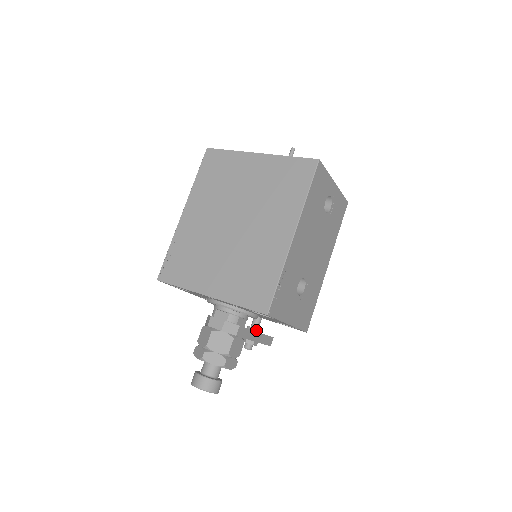
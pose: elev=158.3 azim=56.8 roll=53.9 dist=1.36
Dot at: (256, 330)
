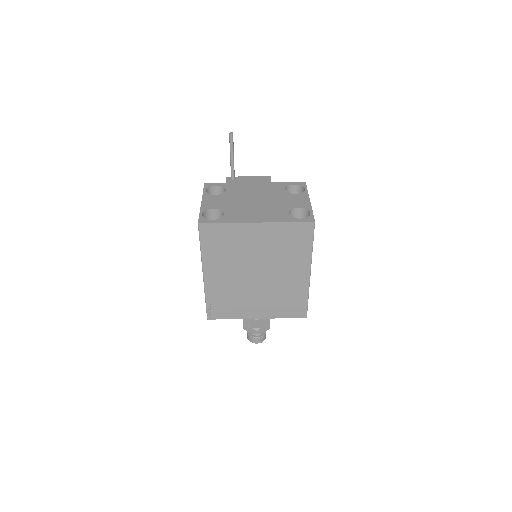
Dot at: occluded
